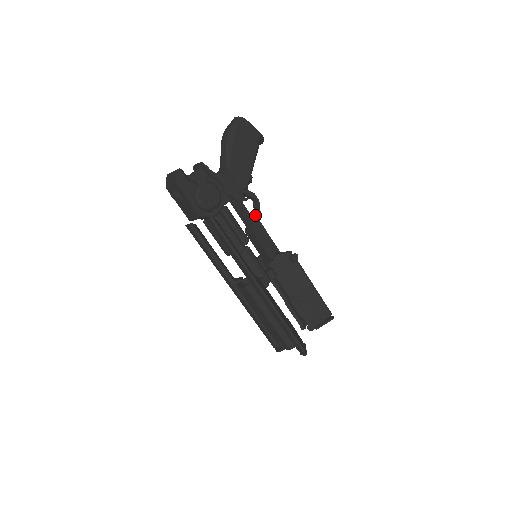
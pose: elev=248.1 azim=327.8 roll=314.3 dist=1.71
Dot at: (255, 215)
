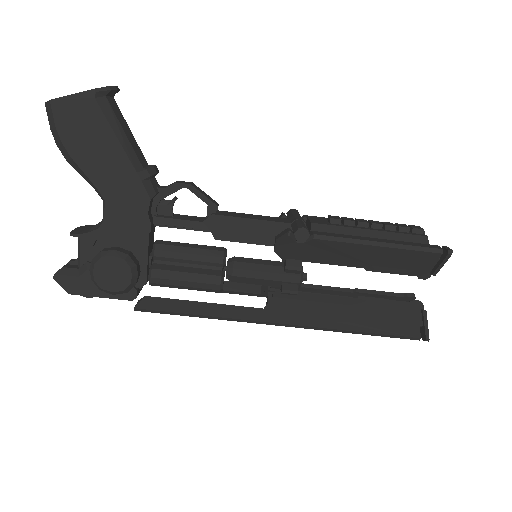
Dot at: (207, 204)
